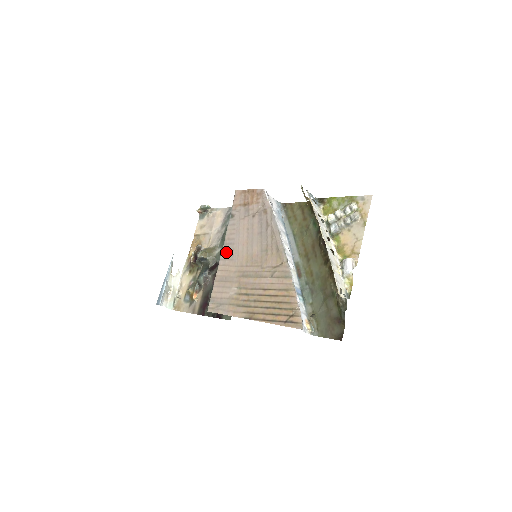
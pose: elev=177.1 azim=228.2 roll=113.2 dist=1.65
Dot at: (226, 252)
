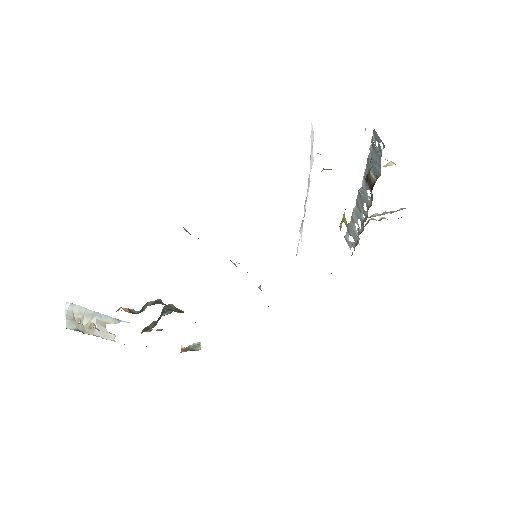
Dot at: occluded
